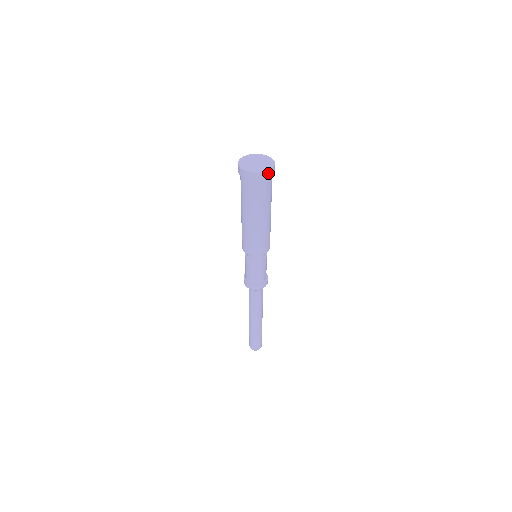
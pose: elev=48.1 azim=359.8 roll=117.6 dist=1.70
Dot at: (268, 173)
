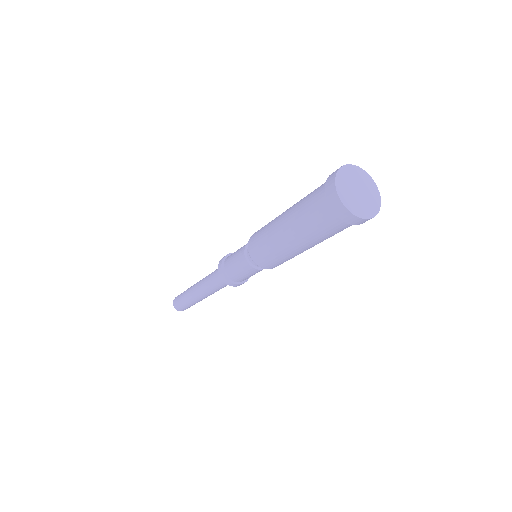
Dot at: (376, 211)
